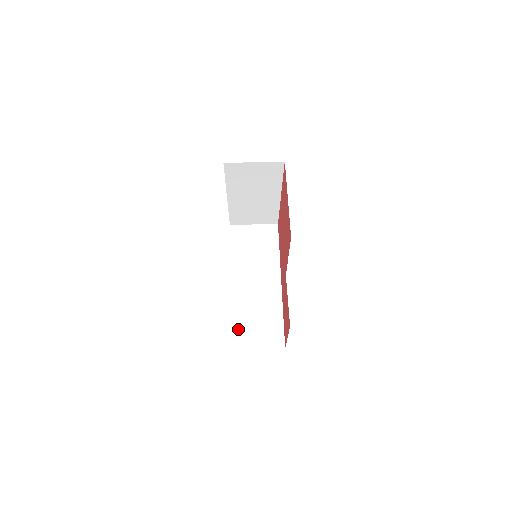
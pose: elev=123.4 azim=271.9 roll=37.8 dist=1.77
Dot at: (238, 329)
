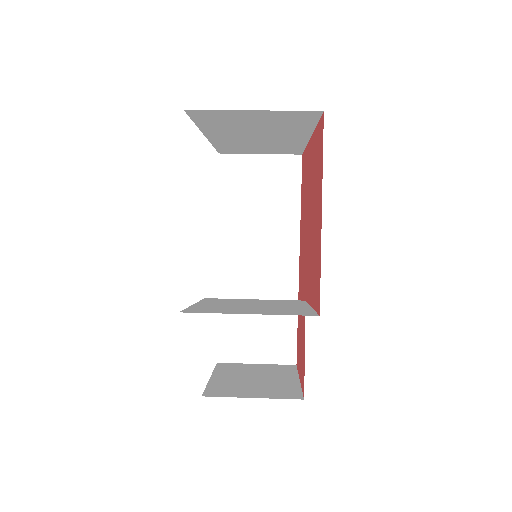
Dot at: (228, 332)
